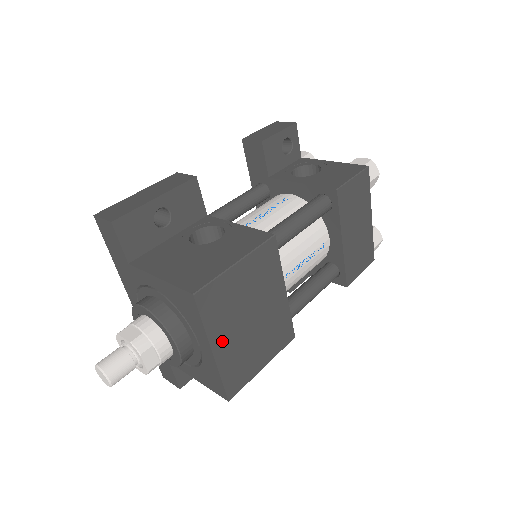
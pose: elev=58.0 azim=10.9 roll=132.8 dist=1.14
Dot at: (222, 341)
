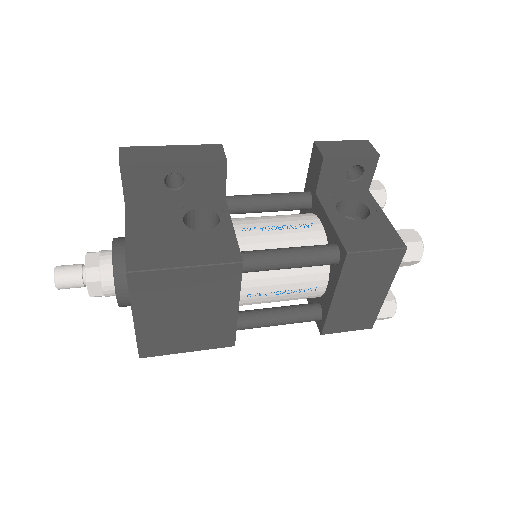
Dot at: (147, 316)
